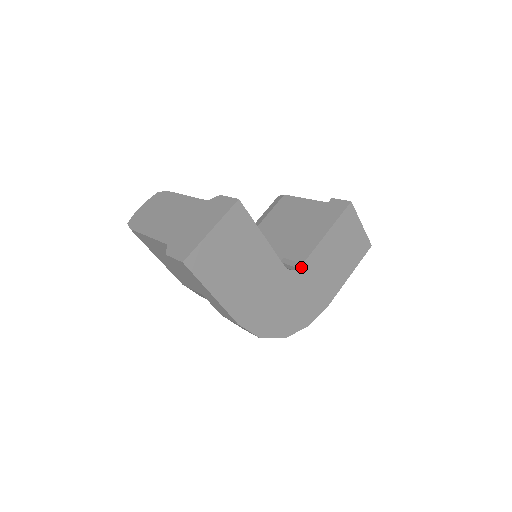
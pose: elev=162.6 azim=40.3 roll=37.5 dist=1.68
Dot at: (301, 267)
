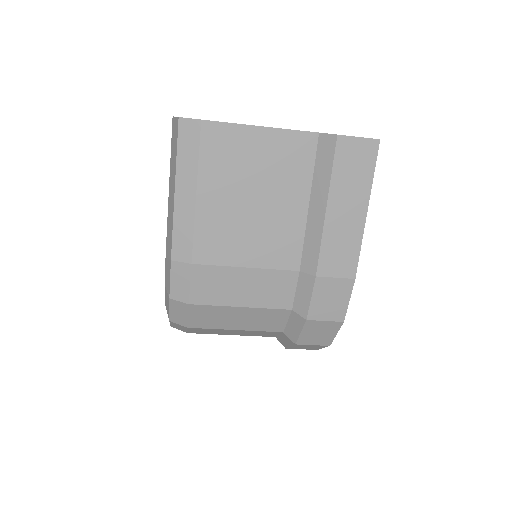
Dot at: occluded
